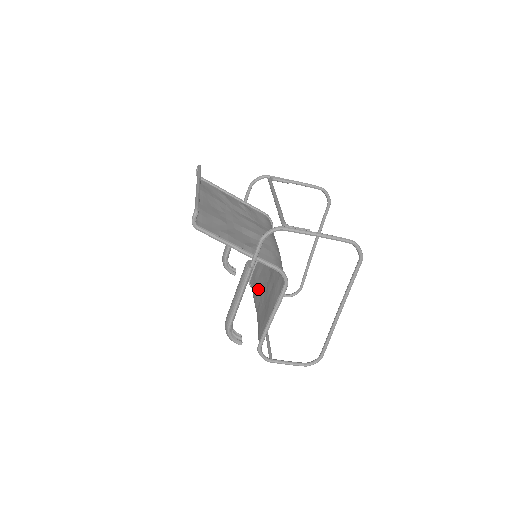
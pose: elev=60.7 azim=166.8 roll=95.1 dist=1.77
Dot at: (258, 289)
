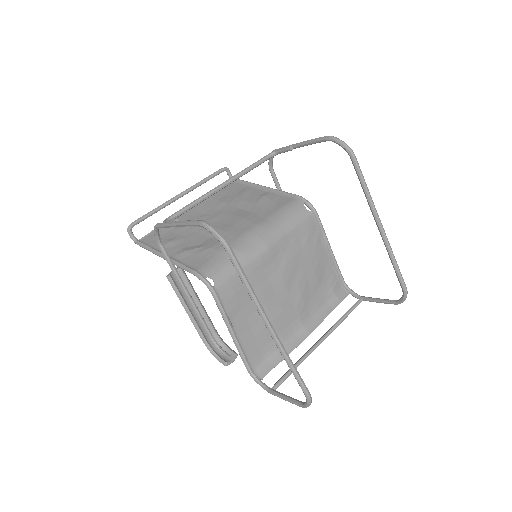
Dot at: (309, 296)
